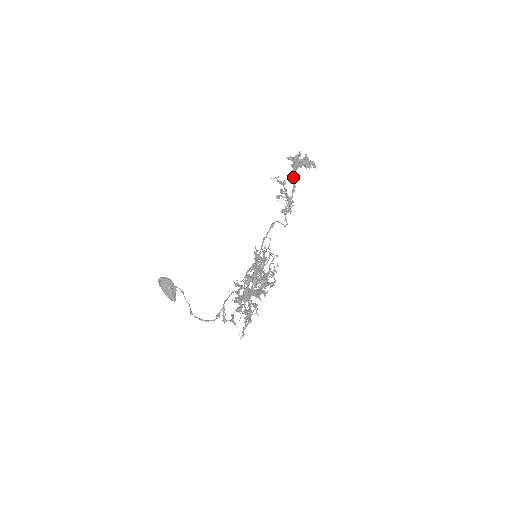
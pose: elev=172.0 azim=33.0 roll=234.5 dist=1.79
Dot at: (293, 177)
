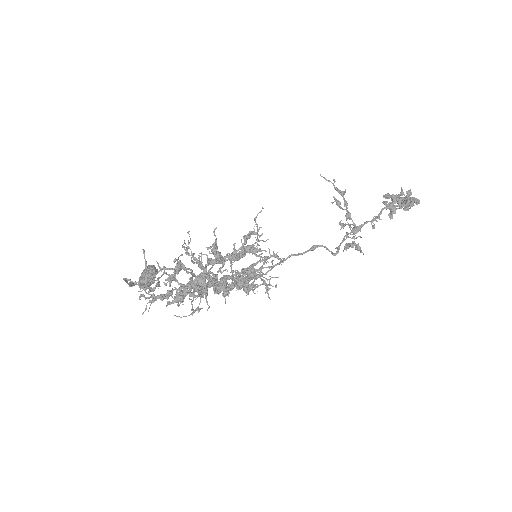
Dot at: occluded
